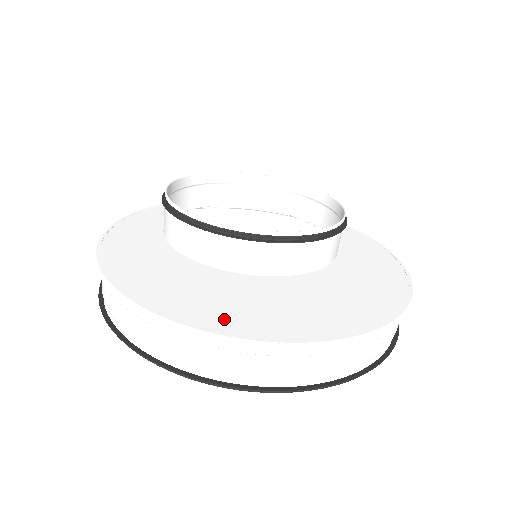
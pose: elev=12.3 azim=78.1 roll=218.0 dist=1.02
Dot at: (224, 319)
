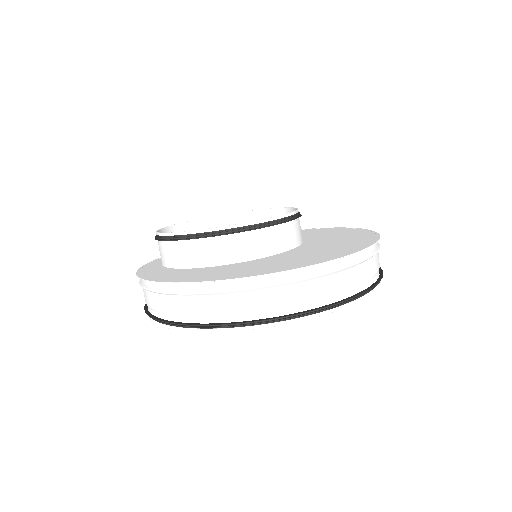
Dot at: (333, 255)
